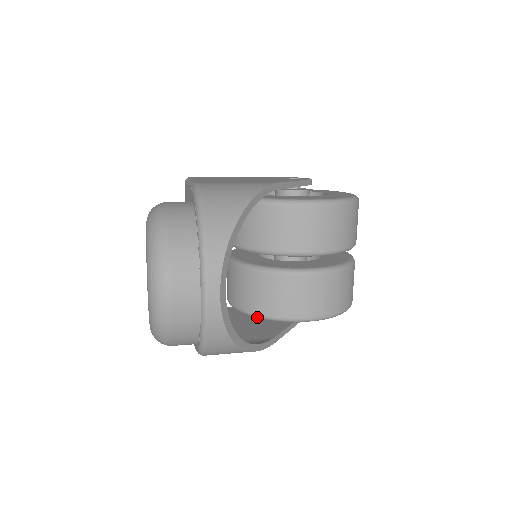
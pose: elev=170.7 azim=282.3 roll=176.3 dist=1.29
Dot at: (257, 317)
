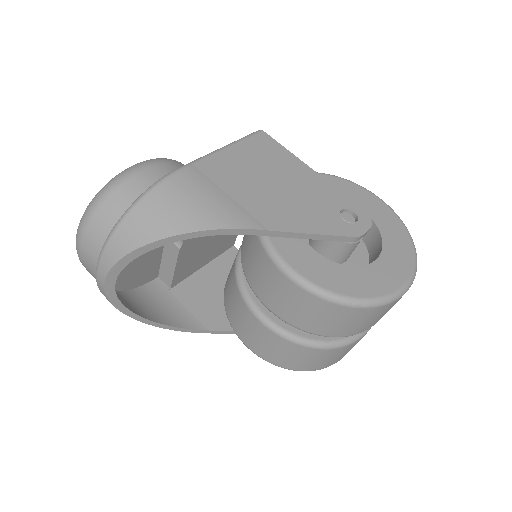
Dot at: occluded
